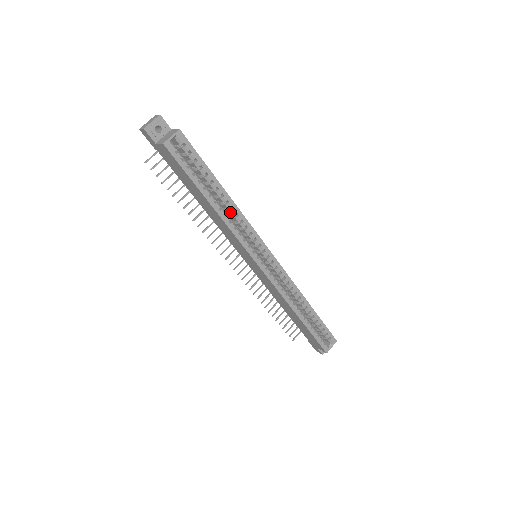
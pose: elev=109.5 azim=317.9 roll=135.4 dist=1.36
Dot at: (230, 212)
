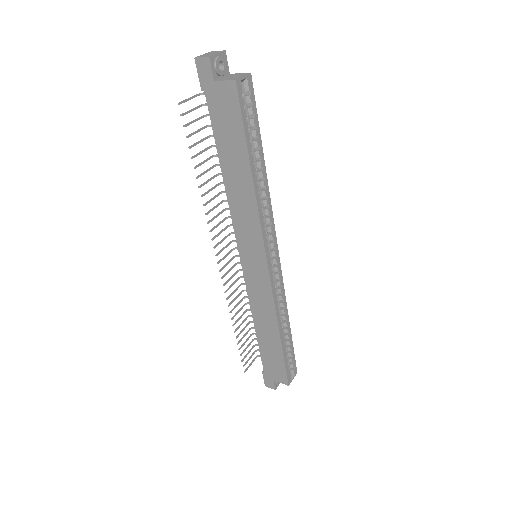
Dot at: (260, 192)
